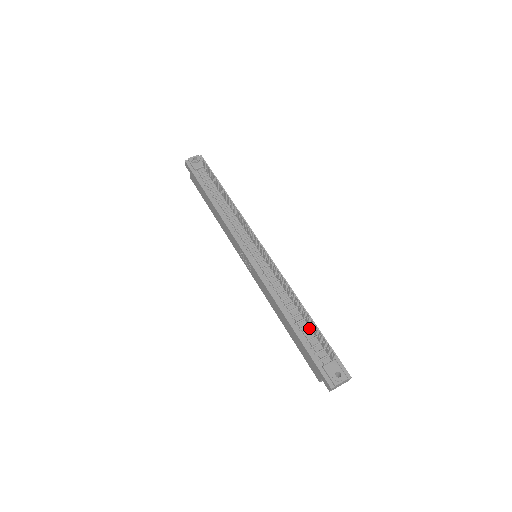
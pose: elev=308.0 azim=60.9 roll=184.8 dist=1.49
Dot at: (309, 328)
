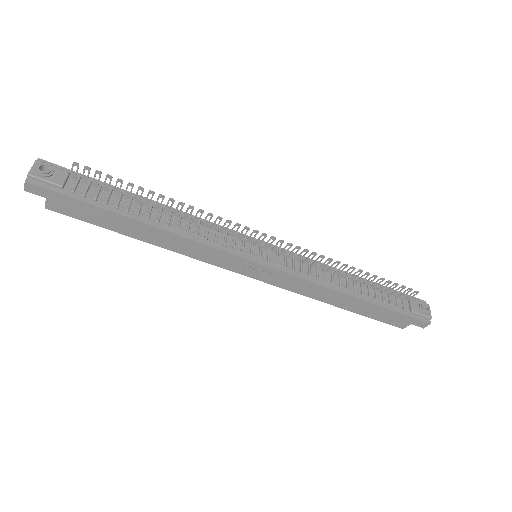
Dot at: (372, 289)
